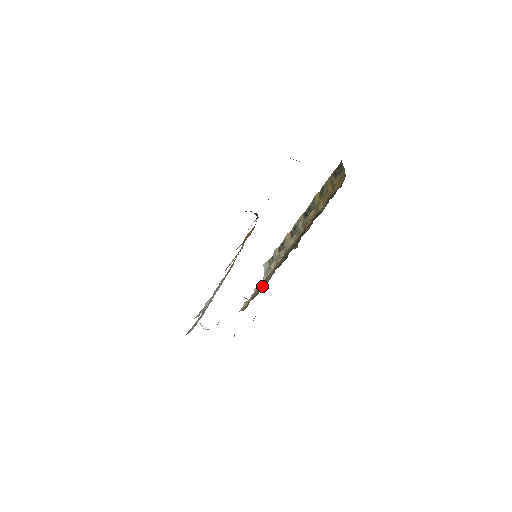
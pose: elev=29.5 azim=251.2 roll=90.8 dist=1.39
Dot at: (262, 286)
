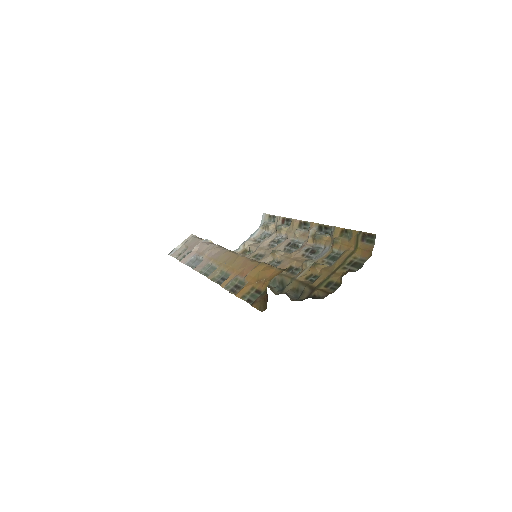
Dot at: occluded
